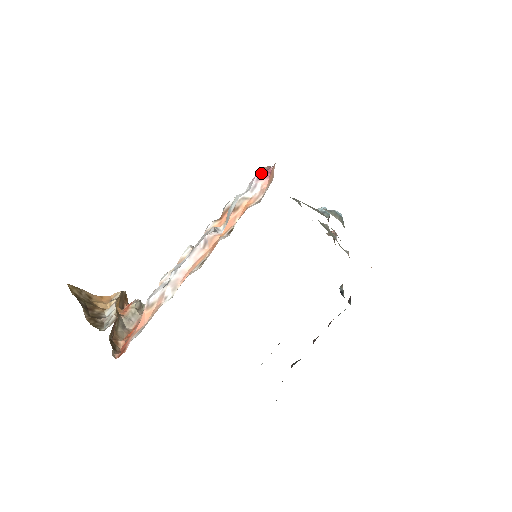
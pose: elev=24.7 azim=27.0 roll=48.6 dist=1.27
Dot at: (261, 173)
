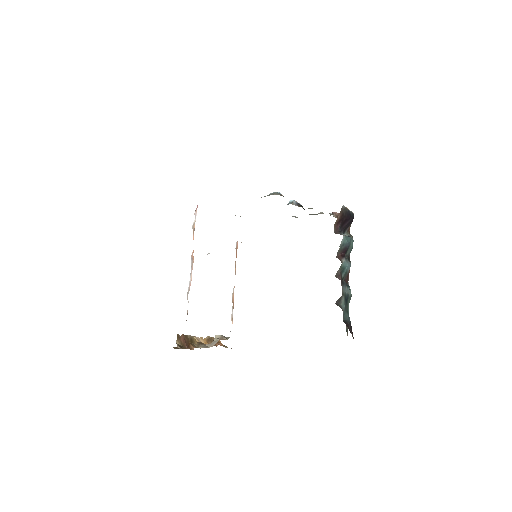
Dot at: occluded
